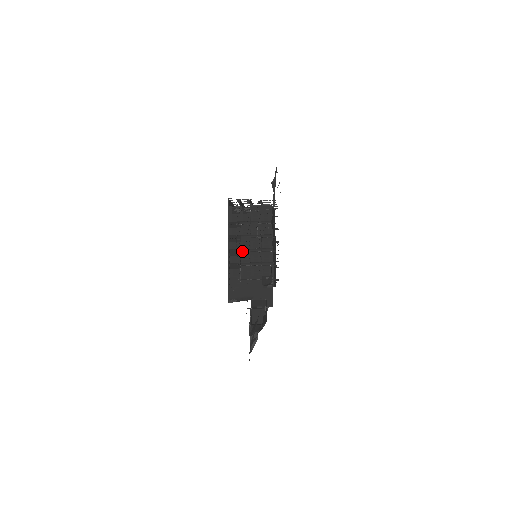
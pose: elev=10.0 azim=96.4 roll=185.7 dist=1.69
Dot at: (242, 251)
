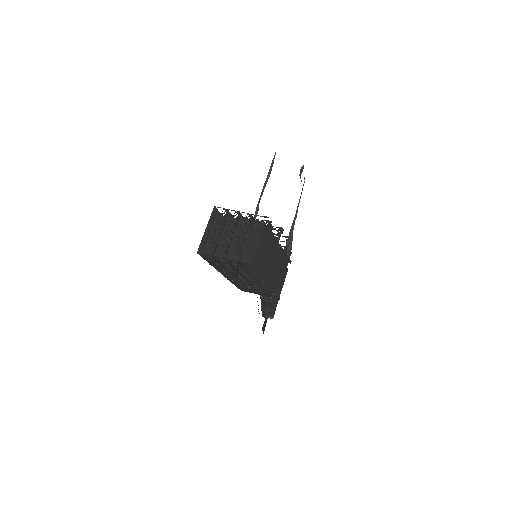
Dot at: (236, 275)
